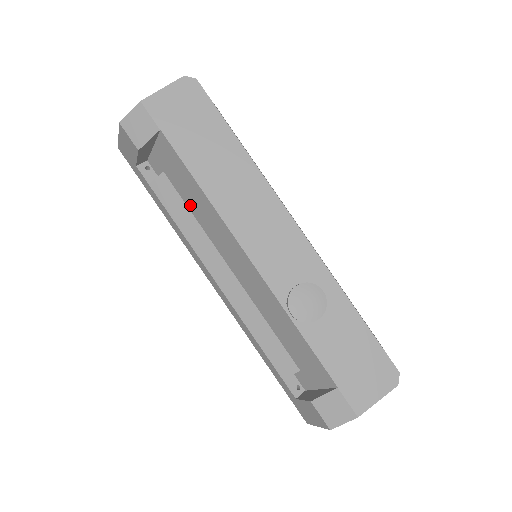
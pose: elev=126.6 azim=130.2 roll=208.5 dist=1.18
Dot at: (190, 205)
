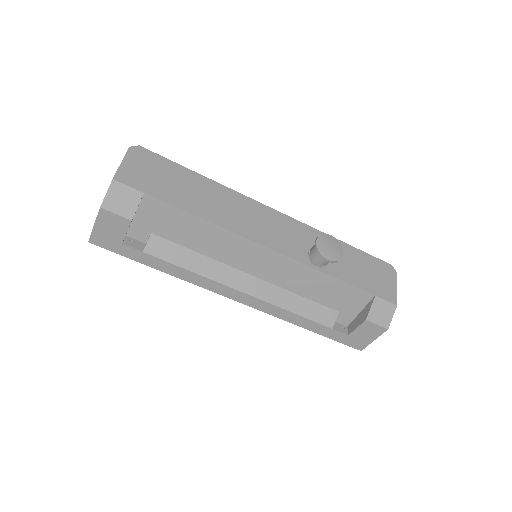
Dot at: (191, 245)
